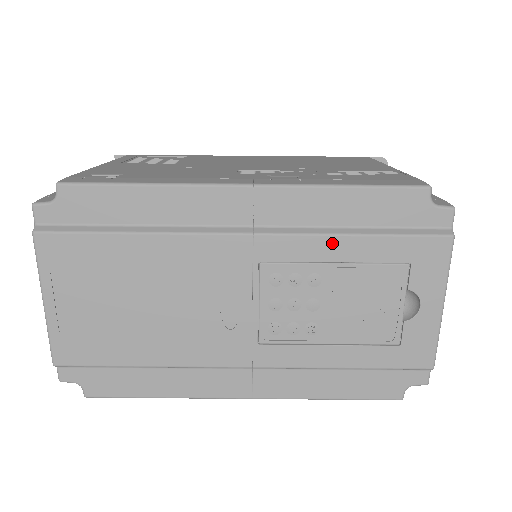
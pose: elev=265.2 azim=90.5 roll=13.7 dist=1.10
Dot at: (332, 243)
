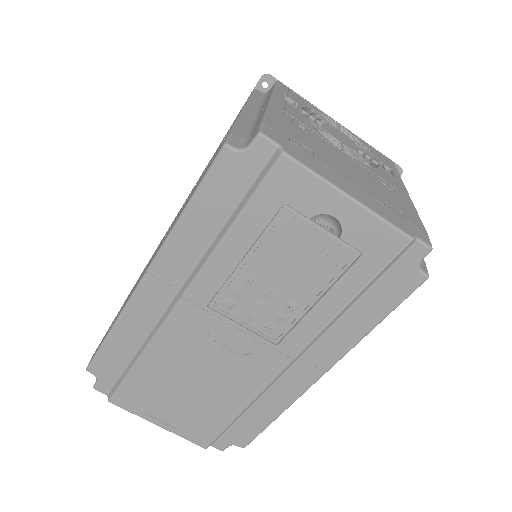
Dot at: (223, 252)
